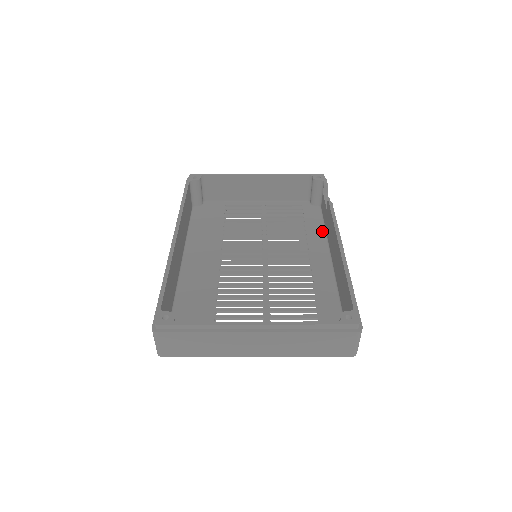
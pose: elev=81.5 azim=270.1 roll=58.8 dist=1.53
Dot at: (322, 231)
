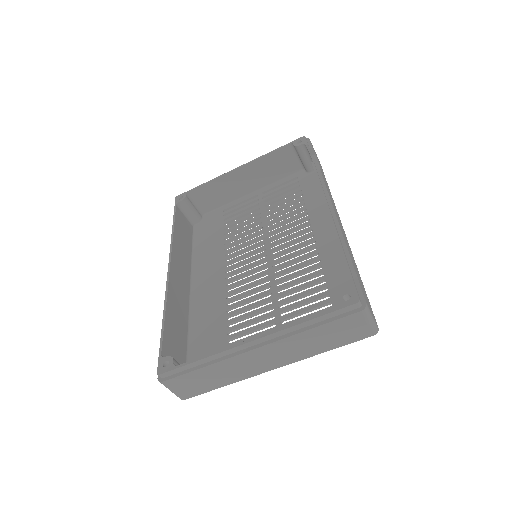
Dot at: (322, 198)
